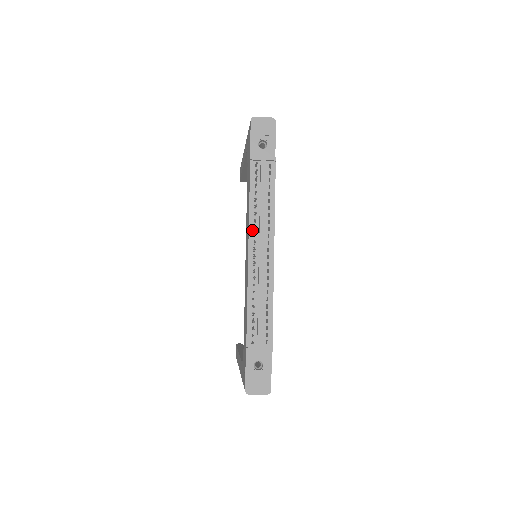
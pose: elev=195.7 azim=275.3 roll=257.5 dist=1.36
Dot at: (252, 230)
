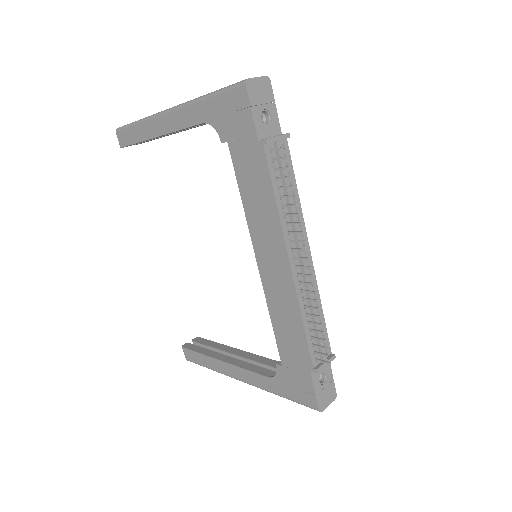
Dot at: (287, 235)
